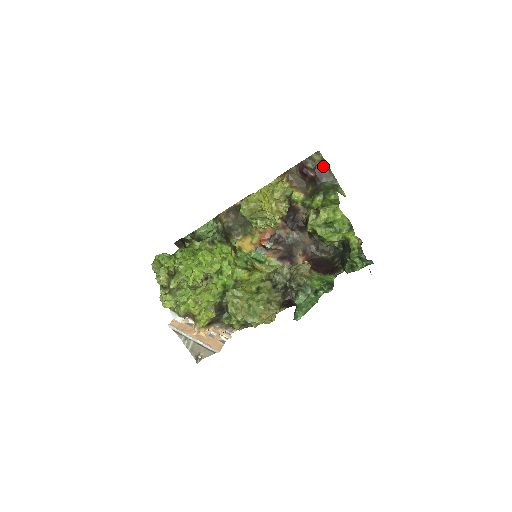
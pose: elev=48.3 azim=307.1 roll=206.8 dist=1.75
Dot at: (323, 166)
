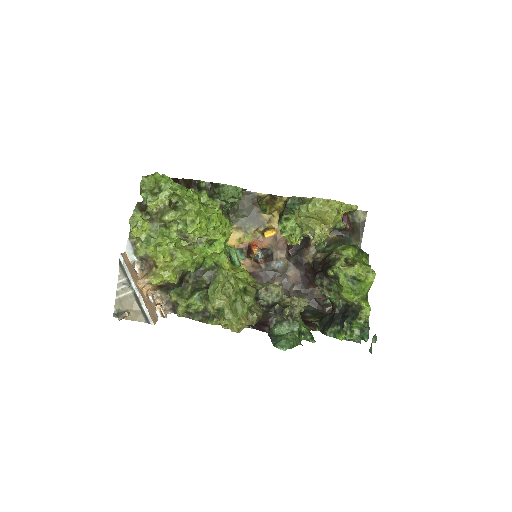
Dot at: (360, 227)
